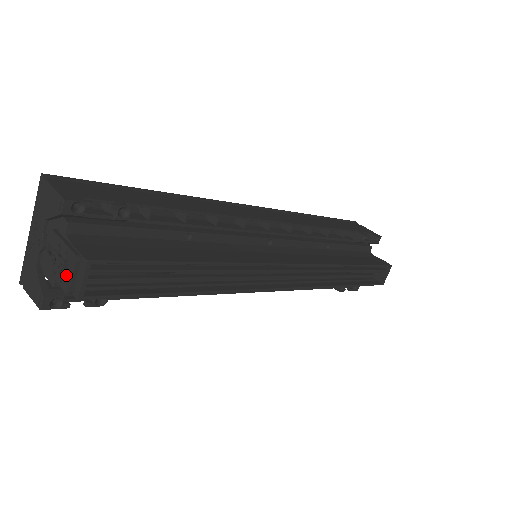
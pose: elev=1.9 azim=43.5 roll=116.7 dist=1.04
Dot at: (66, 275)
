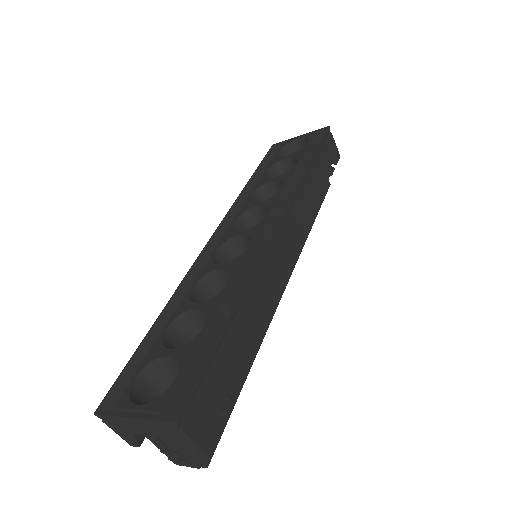
Dot at: occluded
